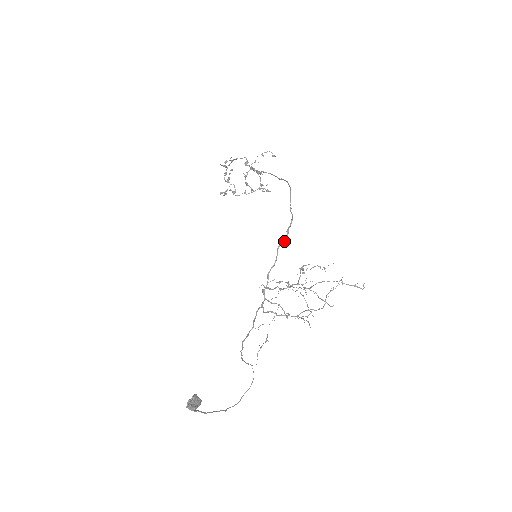
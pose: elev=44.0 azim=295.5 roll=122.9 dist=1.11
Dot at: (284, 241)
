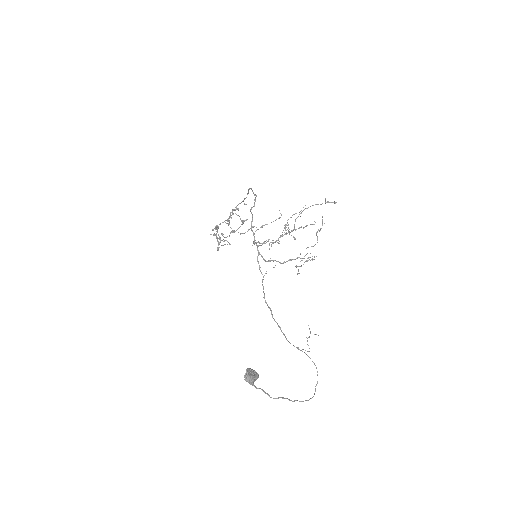
Dot at: (254, 205)
